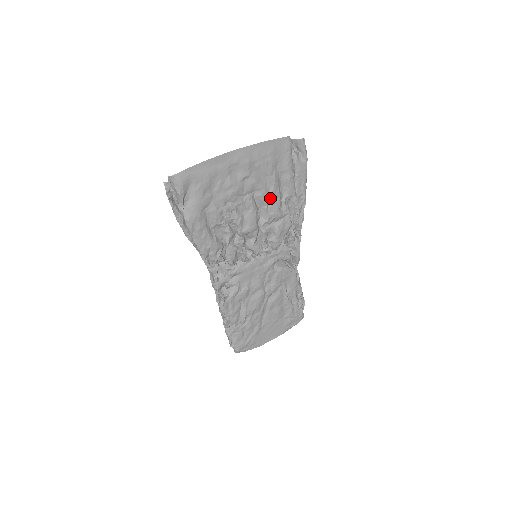
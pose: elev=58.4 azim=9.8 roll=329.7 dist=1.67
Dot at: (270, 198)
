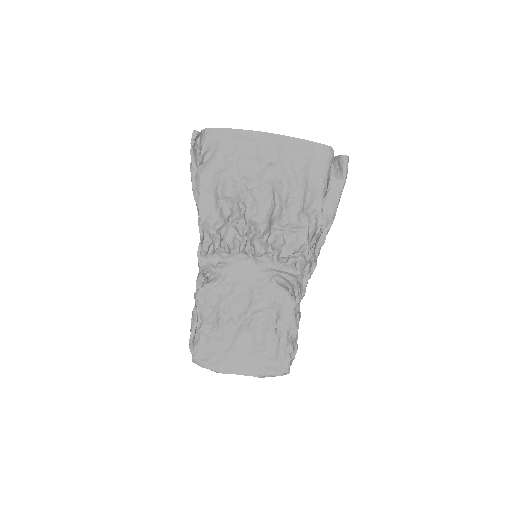
Dot at: (291, 199)
